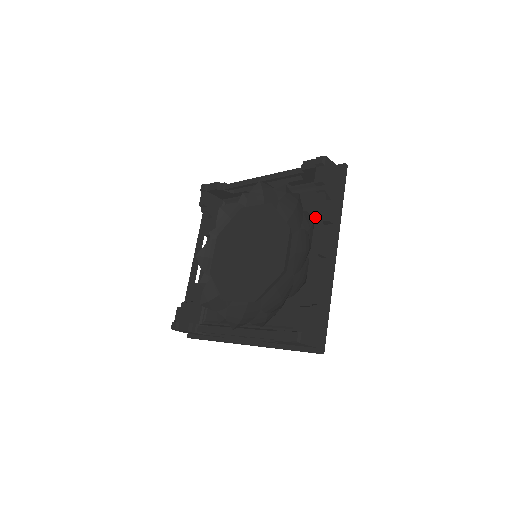
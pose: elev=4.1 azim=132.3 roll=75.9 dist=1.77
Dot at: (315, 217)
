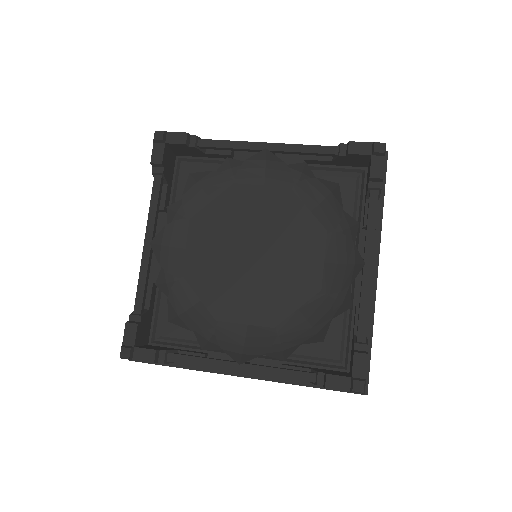
Dot at: (367, 223)
